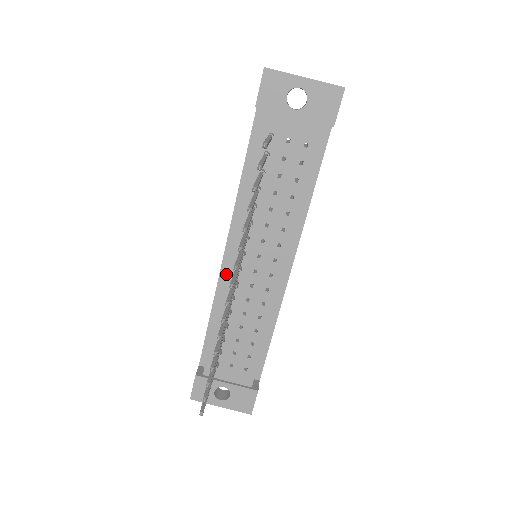
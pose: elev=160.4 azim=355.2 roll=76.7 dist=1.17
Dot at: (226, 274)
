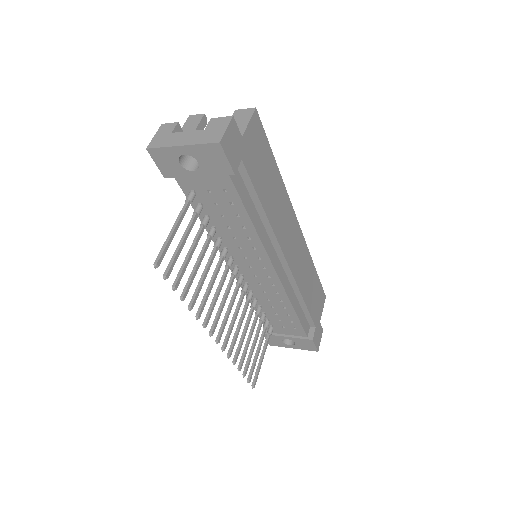
Dot at: occluded
